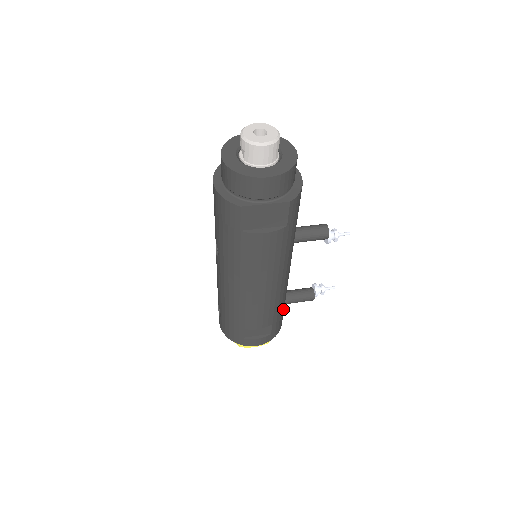
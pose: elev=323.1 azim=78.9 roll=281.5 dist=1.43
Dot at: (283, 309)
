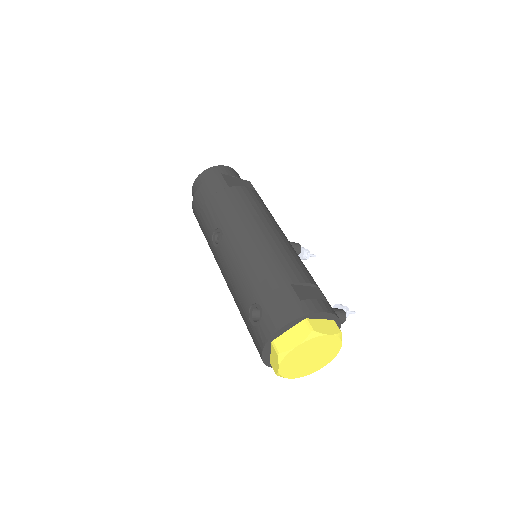
Dot at: occluded
